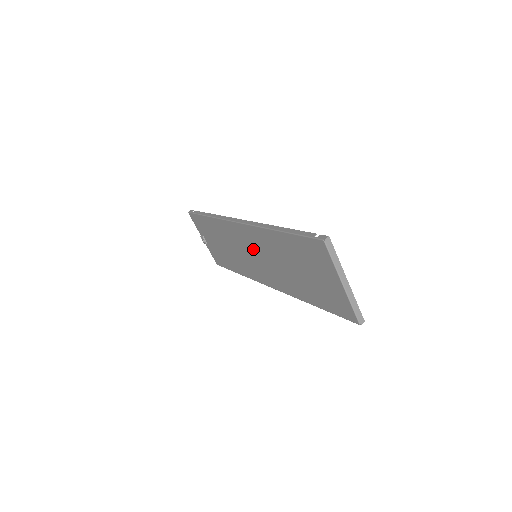
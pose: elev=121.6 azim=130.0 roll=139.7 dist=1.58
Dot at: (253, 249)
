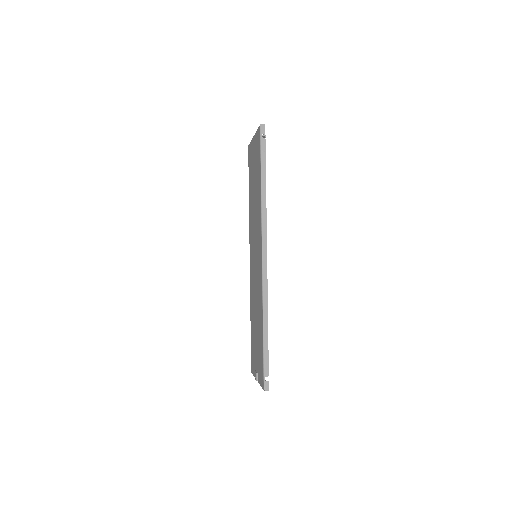
Dot at: (254, 253)
